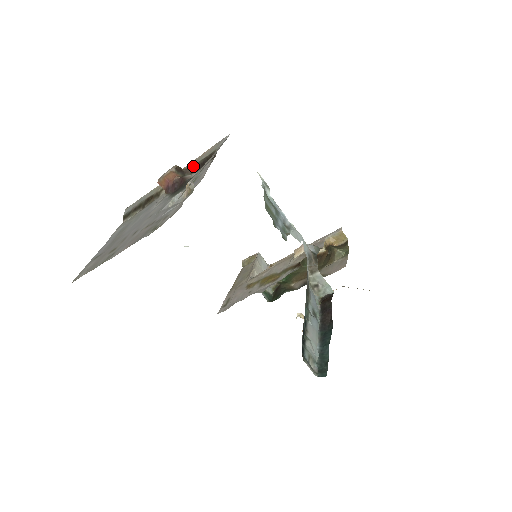
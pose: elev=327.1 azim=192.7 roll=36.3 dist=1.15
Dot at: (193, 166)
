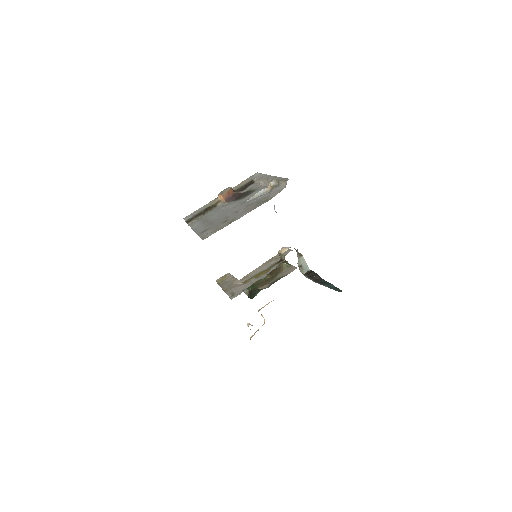
Dot at: (238, 188)
